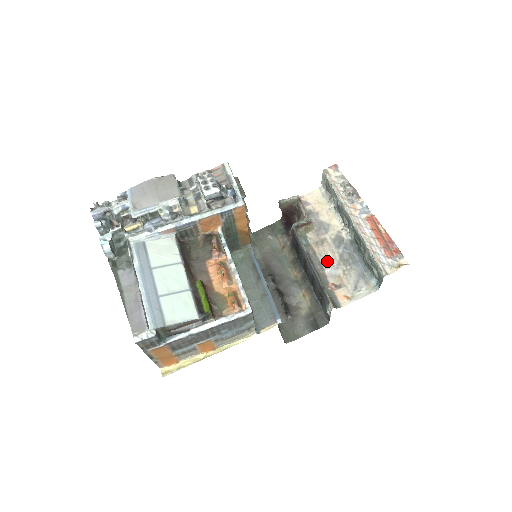
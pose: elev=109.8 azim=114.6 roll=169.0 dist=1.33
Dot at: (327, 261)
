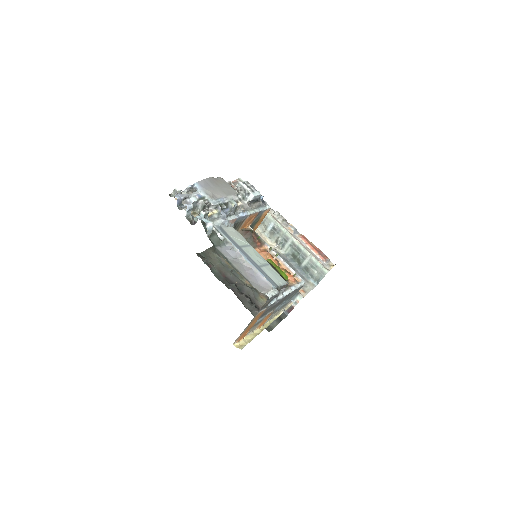
Dot at: occluded
